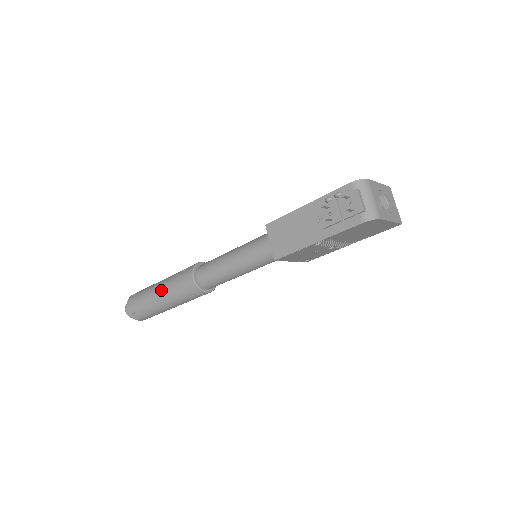
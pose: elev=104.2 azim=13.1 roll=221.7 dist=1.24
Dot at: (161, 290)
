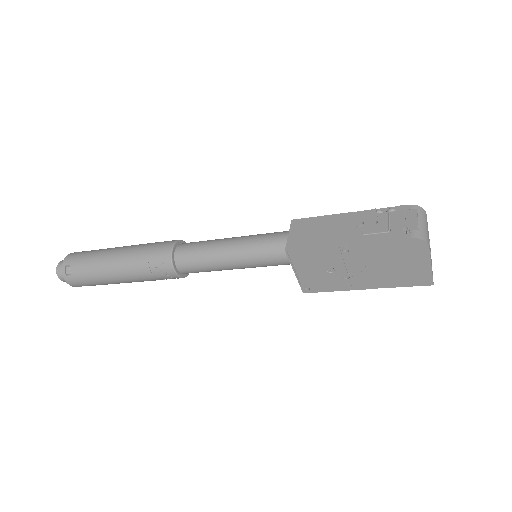
Dot at: (123, 249)
